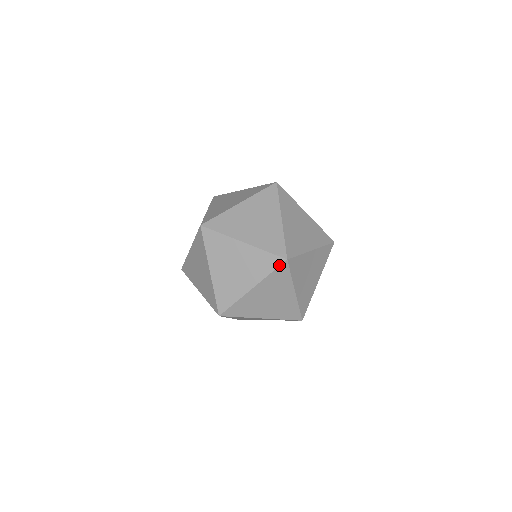
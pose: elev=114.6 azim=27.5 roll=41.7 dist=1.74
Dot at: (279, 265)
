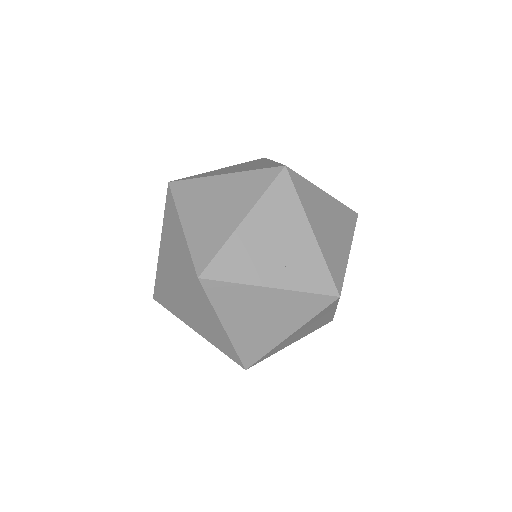
Dot at: (192, 279)
